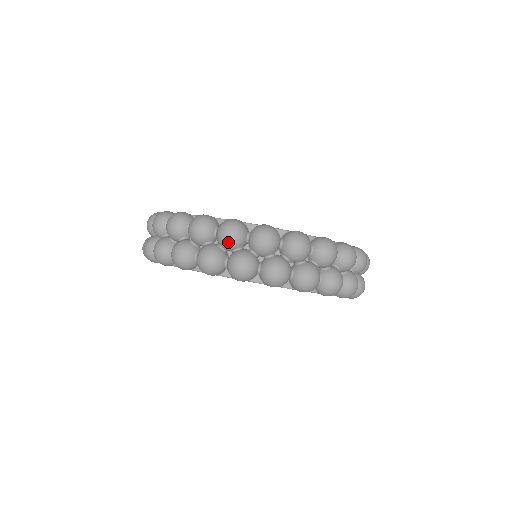
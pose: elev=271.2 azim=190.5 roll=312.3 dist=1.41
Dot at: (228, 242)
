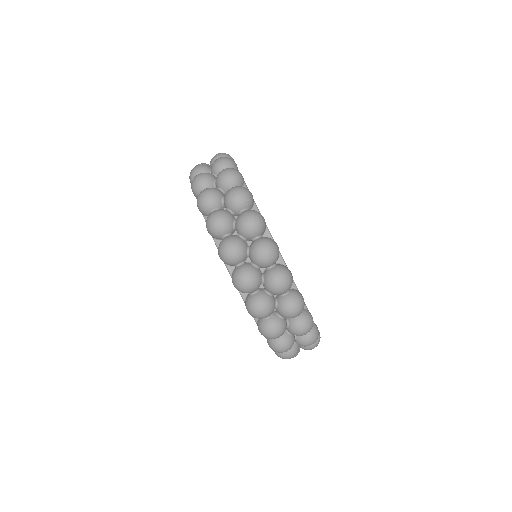
Dot at: (213, 164)
